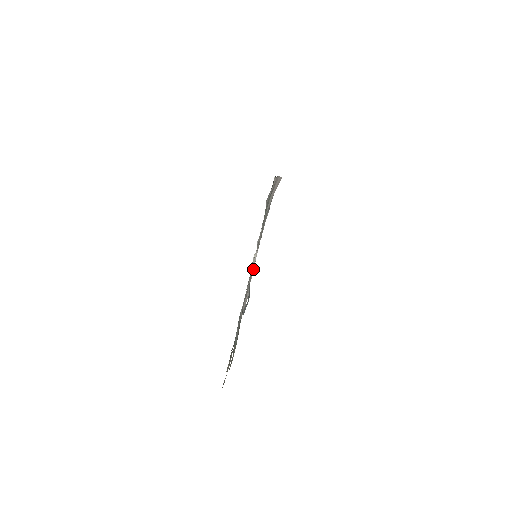
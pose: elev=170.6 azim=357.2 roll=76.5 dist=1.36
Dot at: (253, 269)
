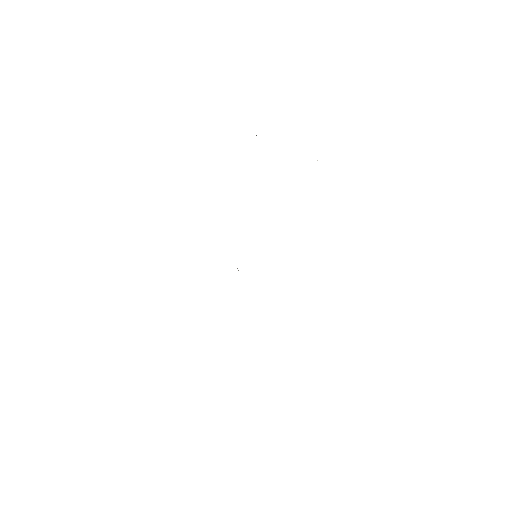
Dot at: occluded
